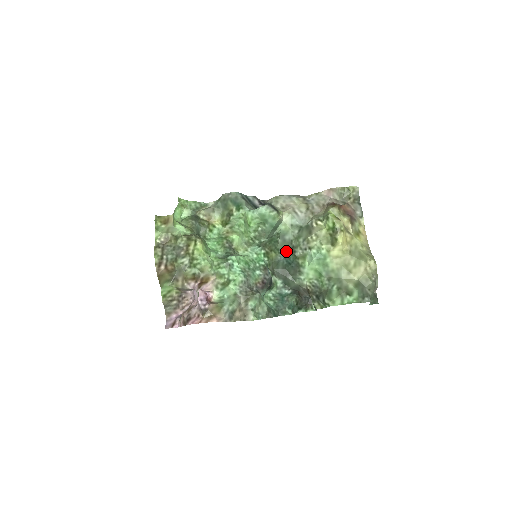
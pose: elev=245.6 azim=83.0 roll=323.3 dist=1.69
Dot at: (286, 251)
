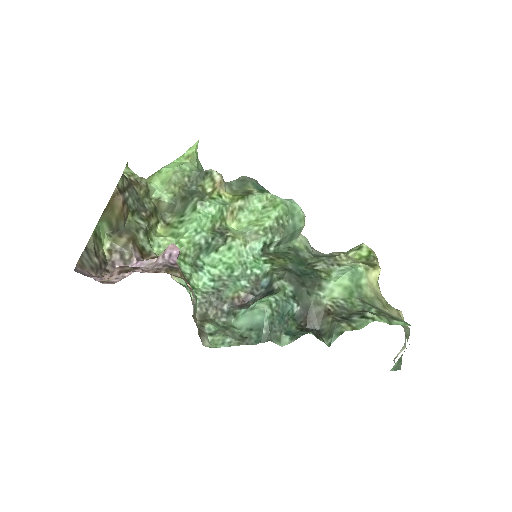
Dot at: (300, 264)
